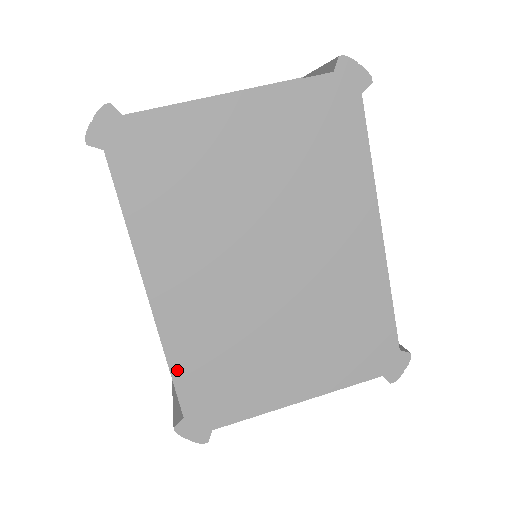
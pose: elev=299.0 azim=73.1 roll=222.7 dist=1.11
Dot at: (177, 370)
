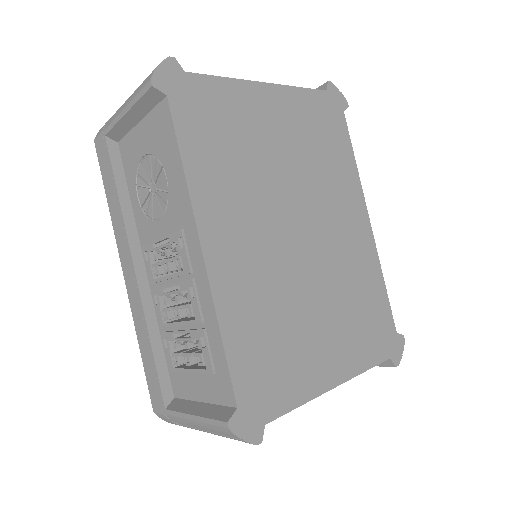
Dot at: (230, 344)
